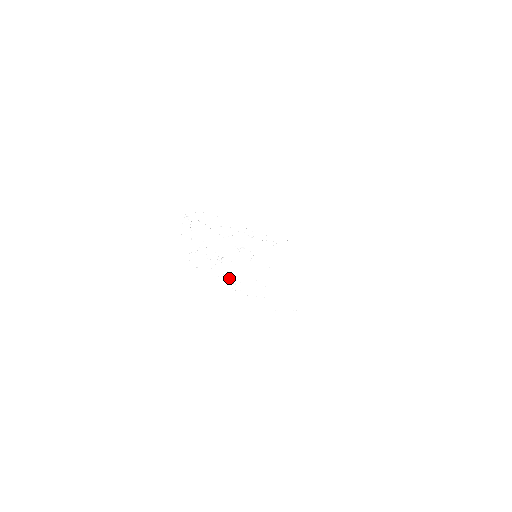
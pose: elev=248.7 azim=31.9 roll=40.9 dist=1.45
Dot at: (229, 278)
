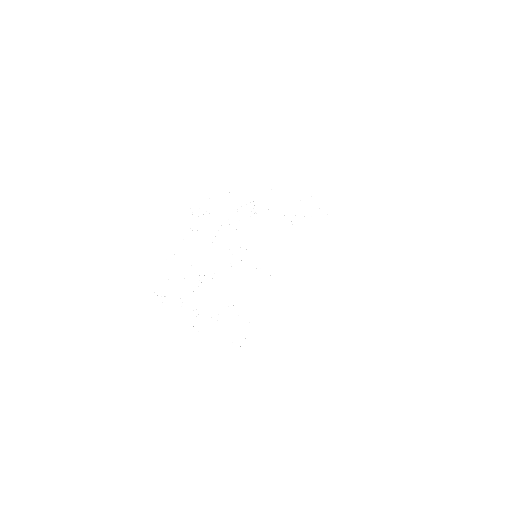
Dot at: (193, 310)
